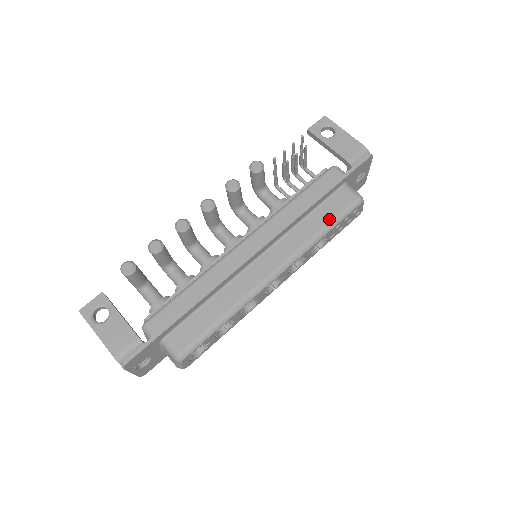
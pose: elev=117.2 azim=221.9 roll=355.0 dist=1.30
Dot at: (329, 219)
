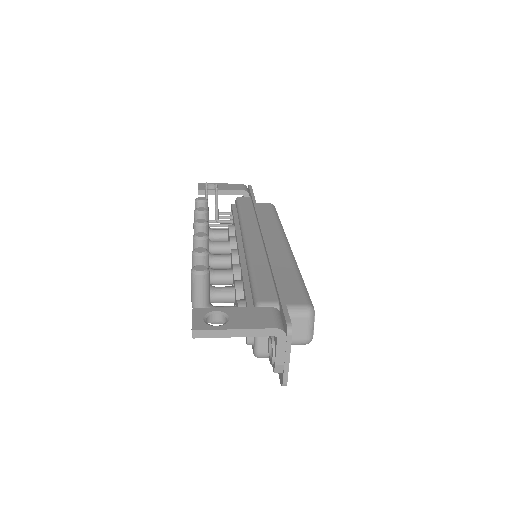
Dot at: (272, 214)
